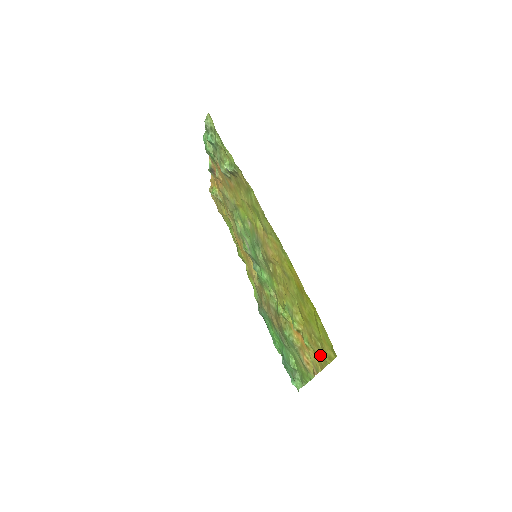
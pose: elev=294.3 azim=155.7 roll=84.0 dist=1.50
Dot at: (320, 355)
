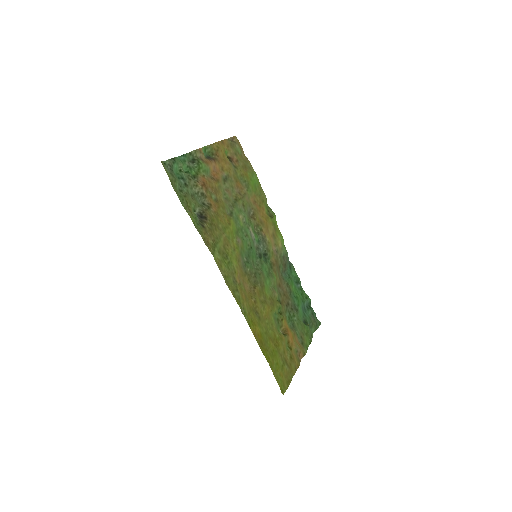
Dot at: (290, 367)
